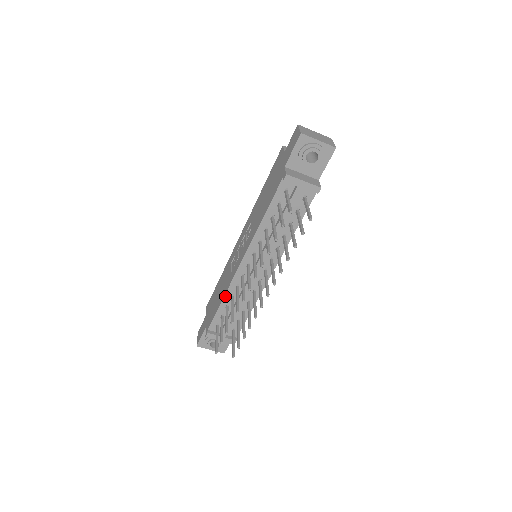
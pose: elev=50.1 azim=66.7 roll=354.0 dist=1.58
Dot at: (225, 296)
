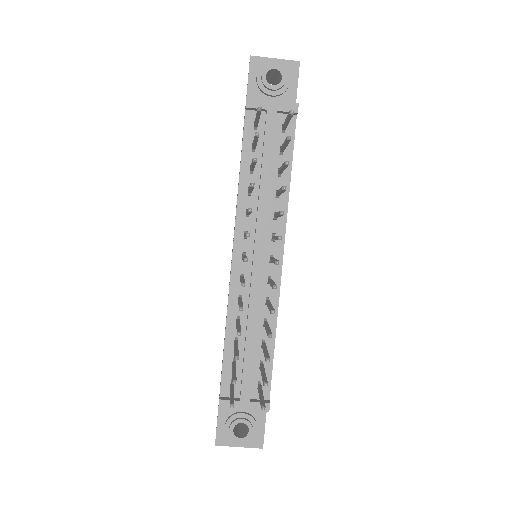
Dot at: (227, 322)
